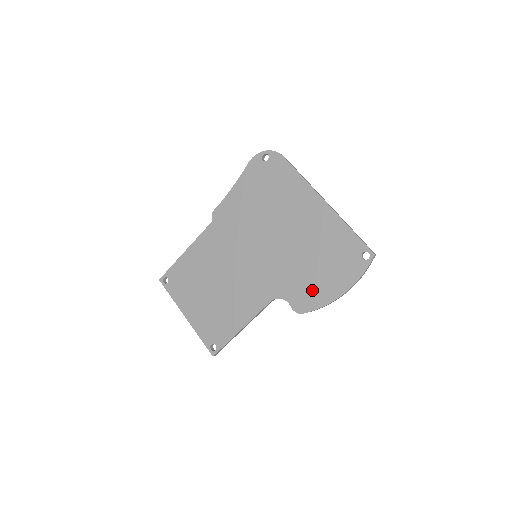
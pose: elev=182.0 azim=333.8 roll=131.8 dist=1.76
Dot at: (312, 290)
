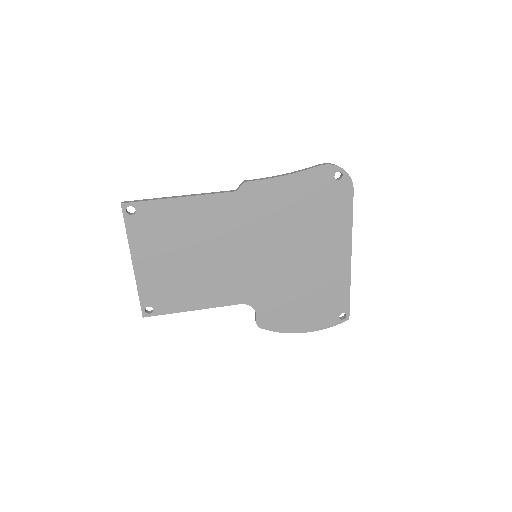
Dot at: (284, 316)
